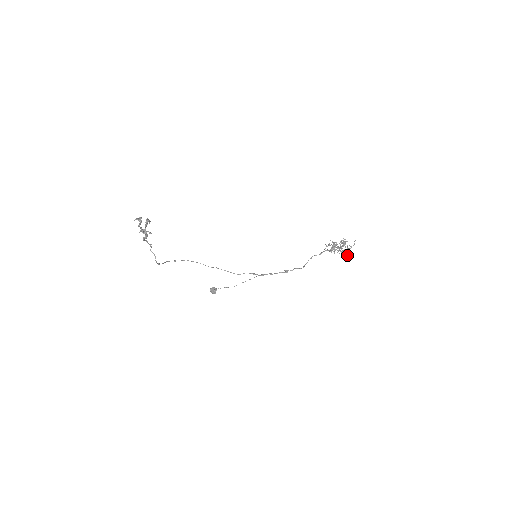
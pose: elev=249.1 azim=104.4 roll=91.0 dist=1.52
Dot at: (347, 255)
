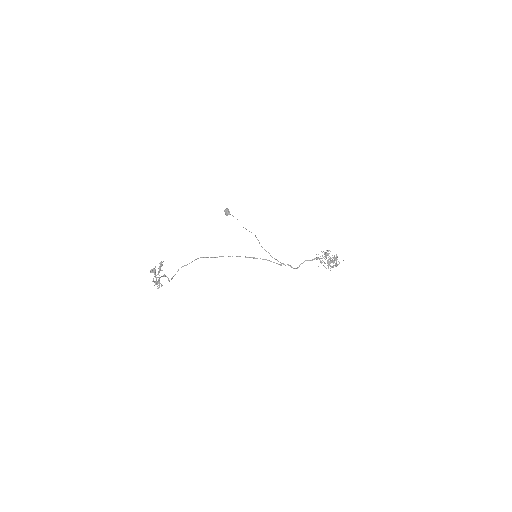
Dot at: occluded
